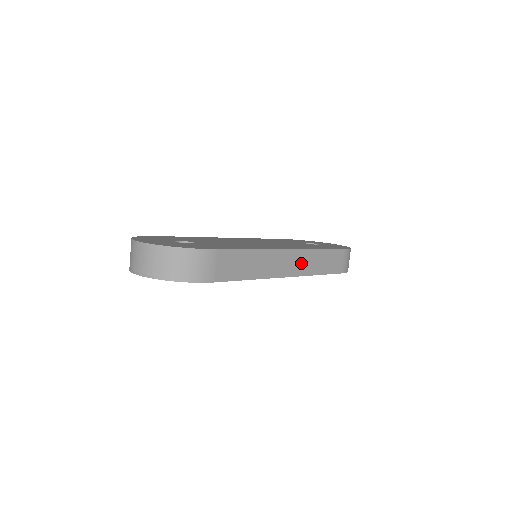
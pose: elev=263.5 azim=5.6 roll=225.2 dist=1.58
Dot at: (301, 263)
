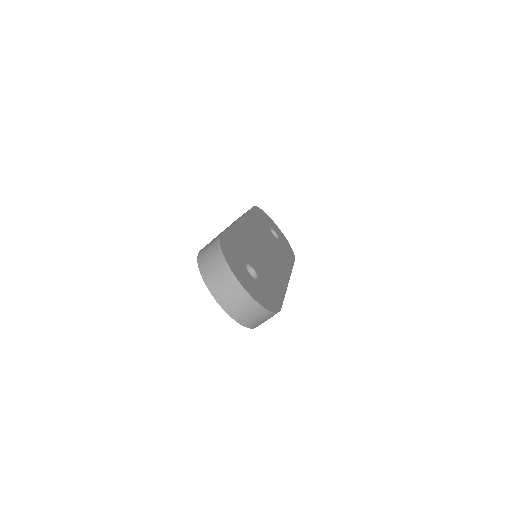
Dot at: occluded
